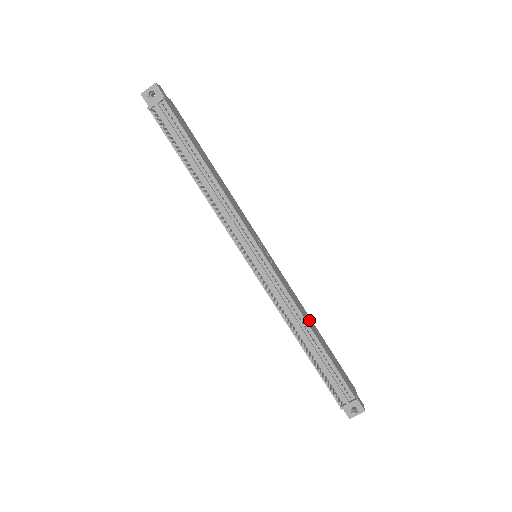
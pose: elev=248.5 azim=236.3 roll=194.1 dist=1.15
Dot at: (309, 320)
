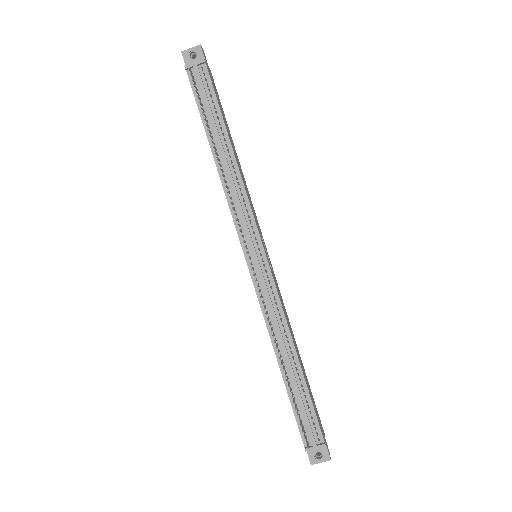
Dot at: (295, 342)
